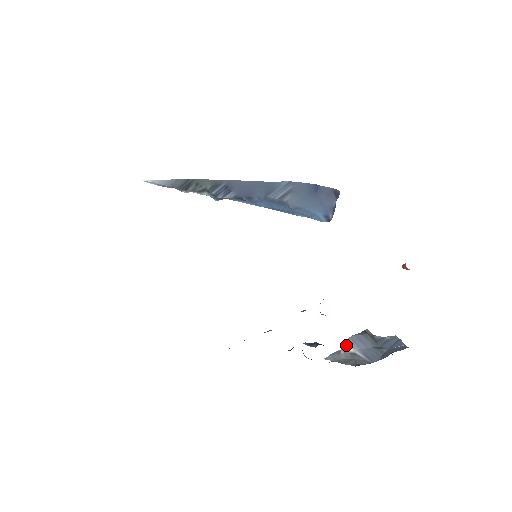
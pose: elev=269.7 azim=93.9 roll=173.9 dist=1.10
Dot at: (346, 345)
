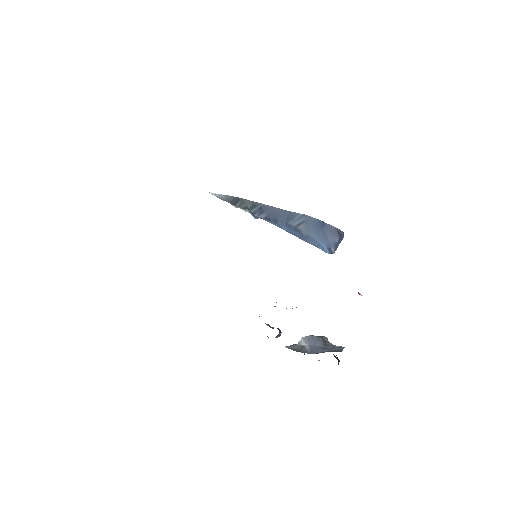
Dot at: (302, 340)
